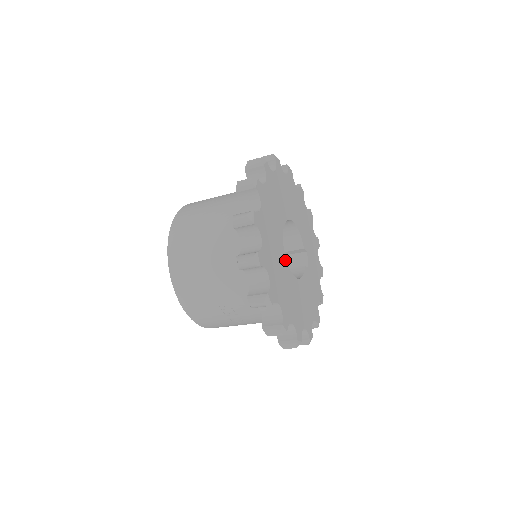
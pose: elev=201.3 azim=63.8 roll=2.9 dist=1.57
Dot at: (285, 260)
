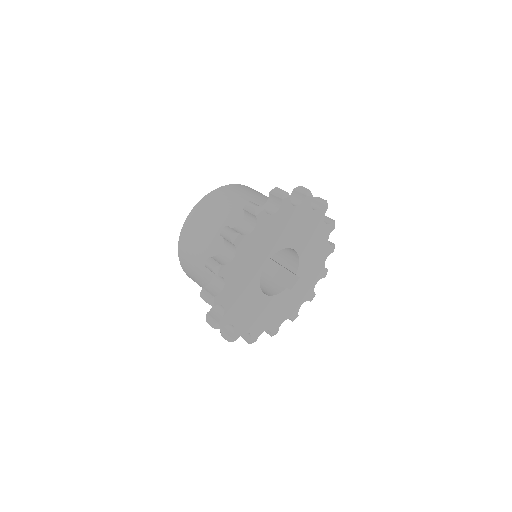
Dot at: (258, 278)
